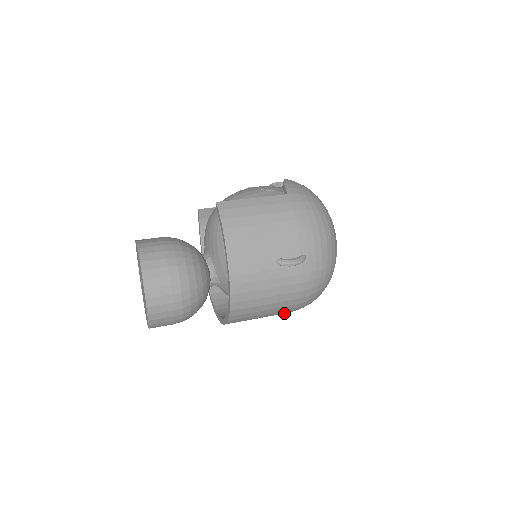
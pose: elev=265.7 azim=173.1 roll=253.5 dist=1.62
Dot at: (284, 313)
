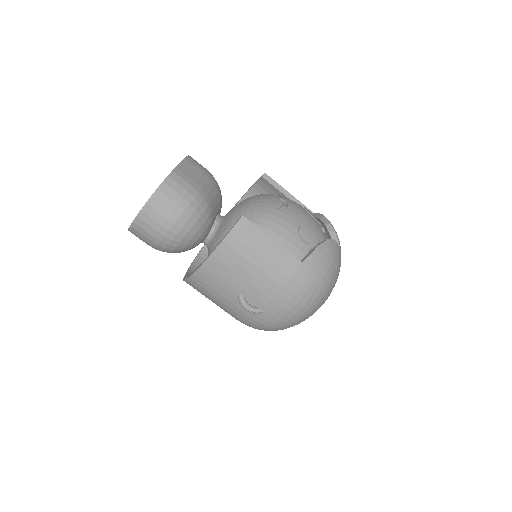
Dot at: occluded
